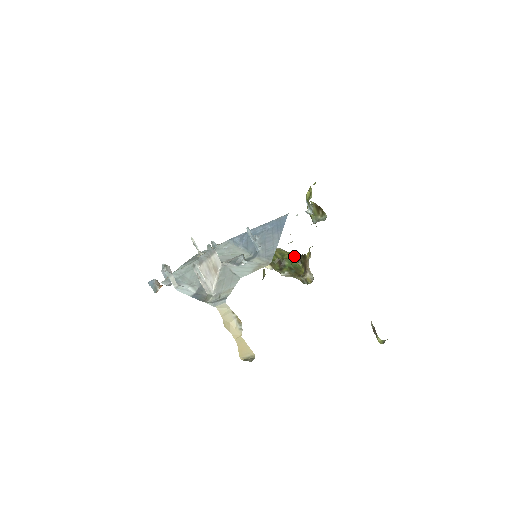
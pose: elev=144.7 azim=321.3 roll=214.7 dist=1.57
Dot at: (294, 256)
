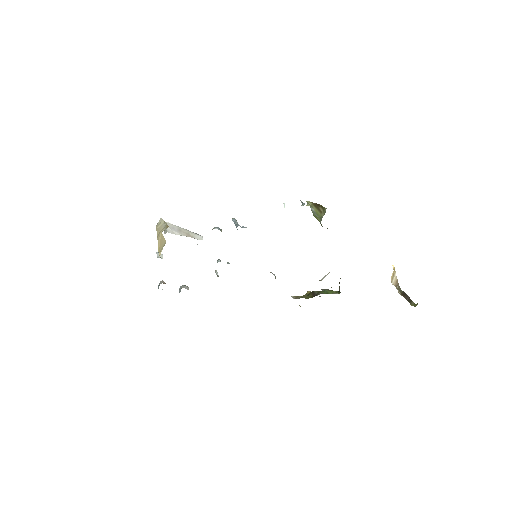
Dot at: (335, 291)
